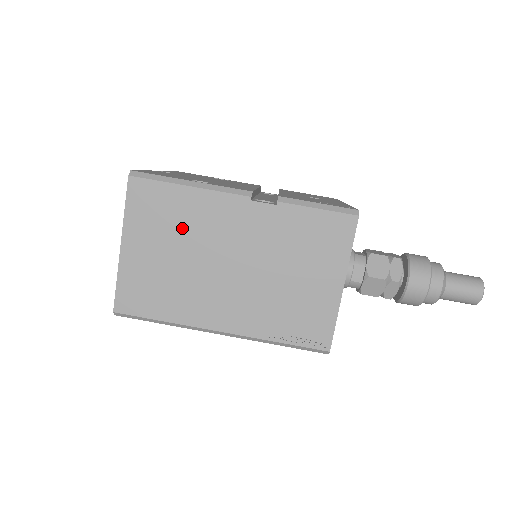
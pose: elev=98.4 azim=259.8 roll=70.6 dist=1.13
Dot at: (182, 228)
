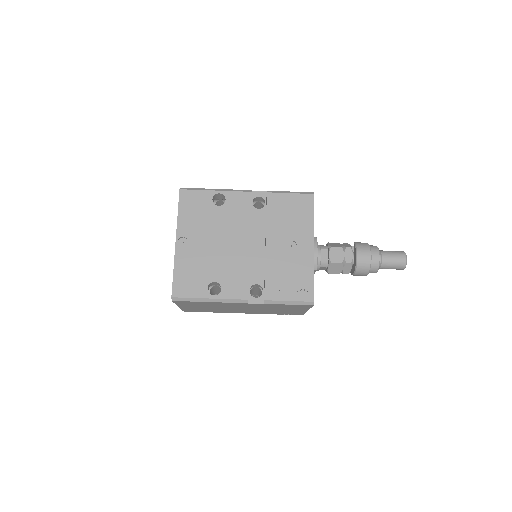
Dot at: occluded
